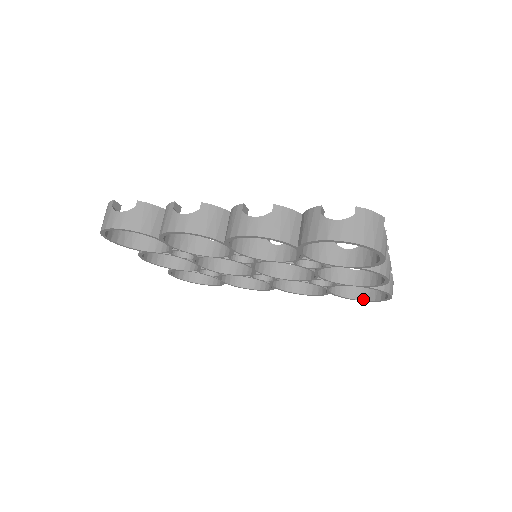
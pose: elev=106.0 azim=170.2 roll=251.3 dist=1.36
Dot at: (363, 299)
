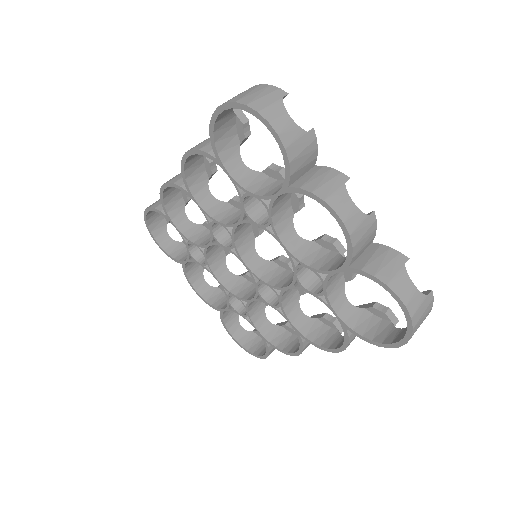
Dot at: (393, 341)
